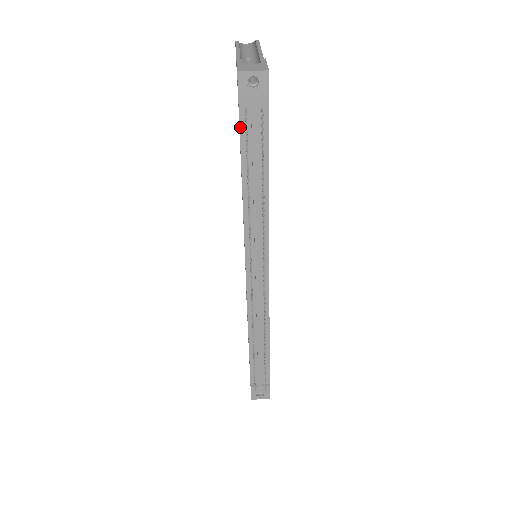
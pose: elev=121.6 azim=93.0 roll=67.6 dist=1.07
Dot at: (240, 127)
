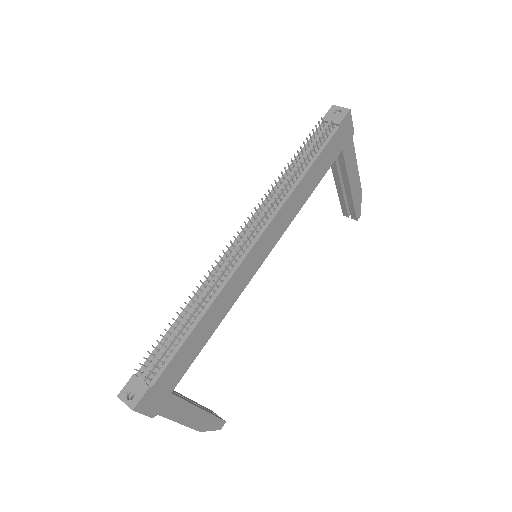
Dot at: occluded
